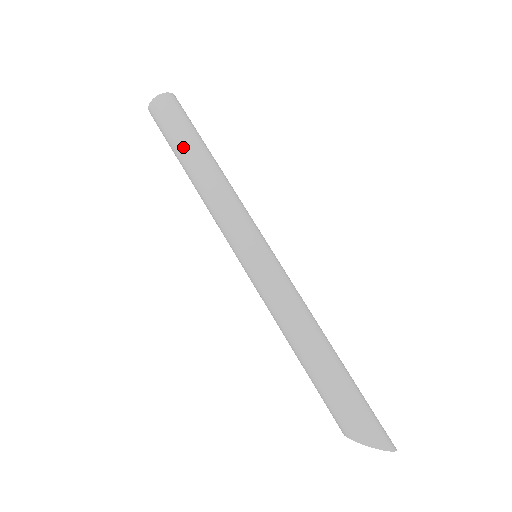
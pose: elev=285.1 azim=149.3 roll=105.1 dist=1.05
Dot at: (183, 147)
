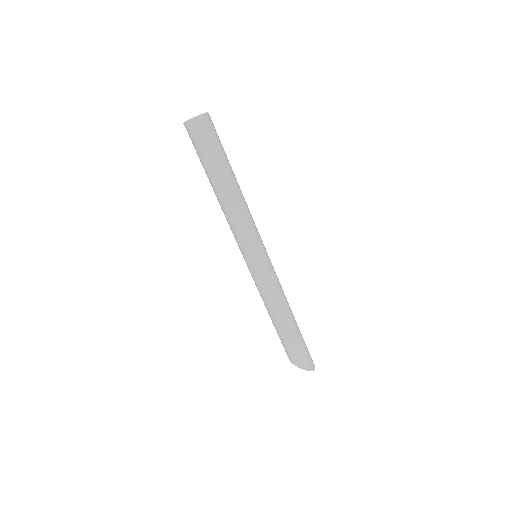
Dot at: (214, 172)
